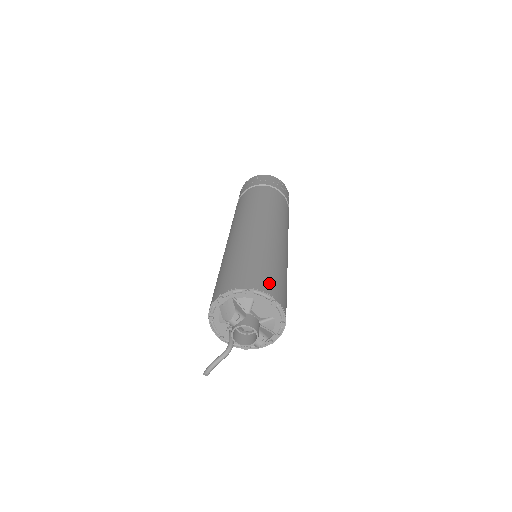
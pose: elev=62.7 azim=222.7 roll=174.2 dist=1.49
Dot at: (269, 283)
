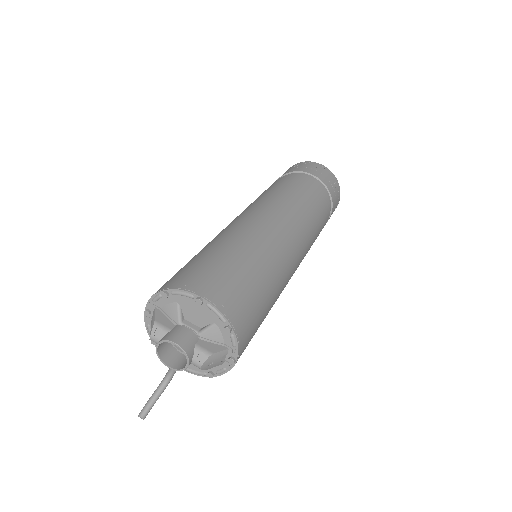
Dot at: (201, 277)
